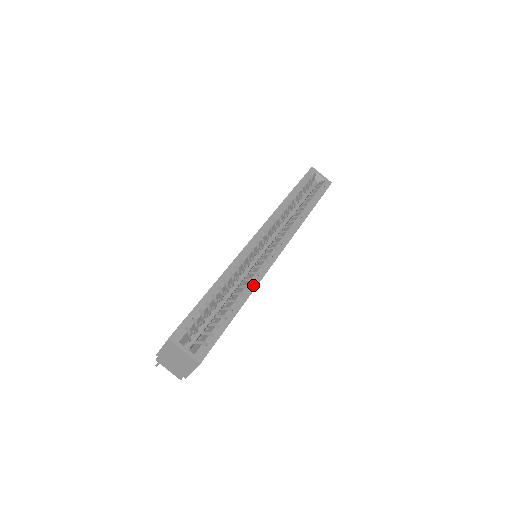
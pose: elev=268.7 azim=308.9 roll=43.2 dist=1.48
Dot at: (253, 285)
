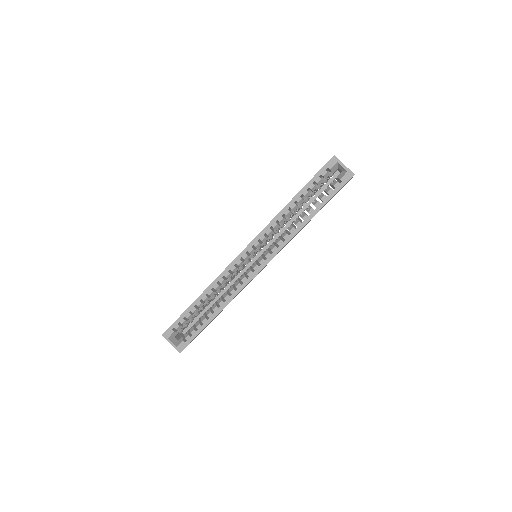
Dot at: (229, 298)
